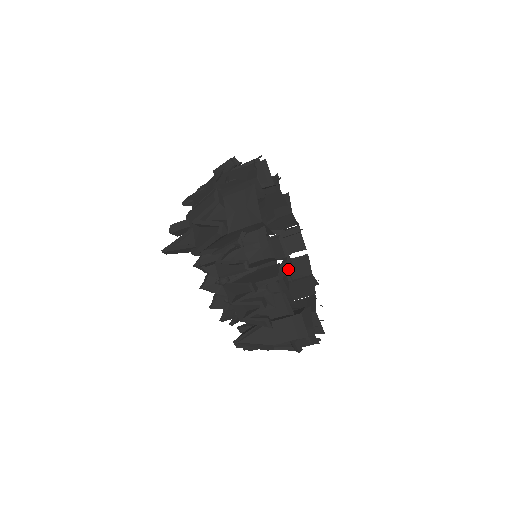
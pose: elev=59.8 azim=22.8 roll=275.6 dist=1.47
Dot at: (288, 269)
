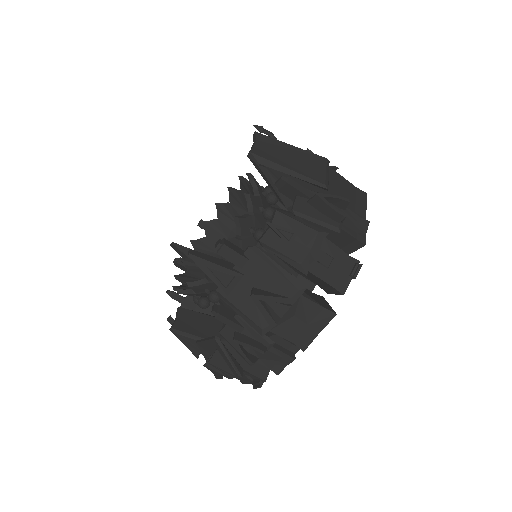
Dot at: occluded
